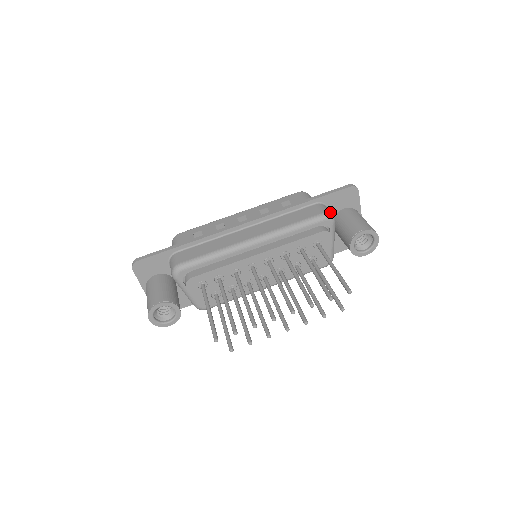
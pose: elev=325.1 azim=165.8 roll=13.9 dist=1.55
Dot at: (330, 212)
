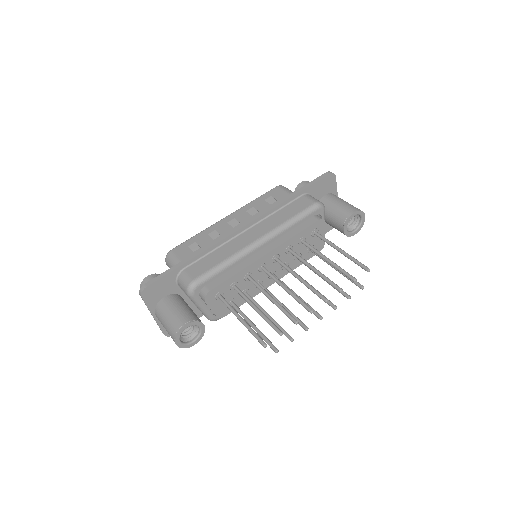
Dot at: (319, 201)
